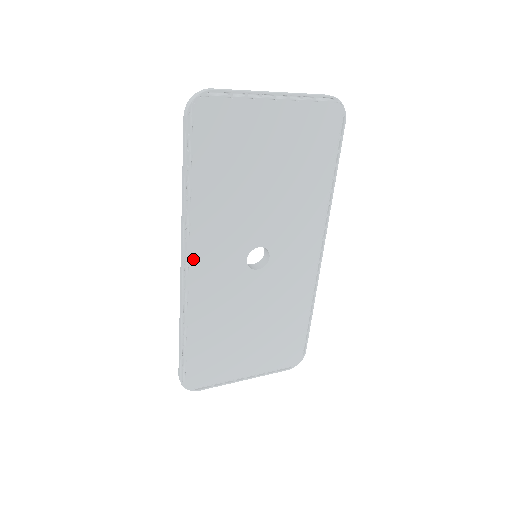
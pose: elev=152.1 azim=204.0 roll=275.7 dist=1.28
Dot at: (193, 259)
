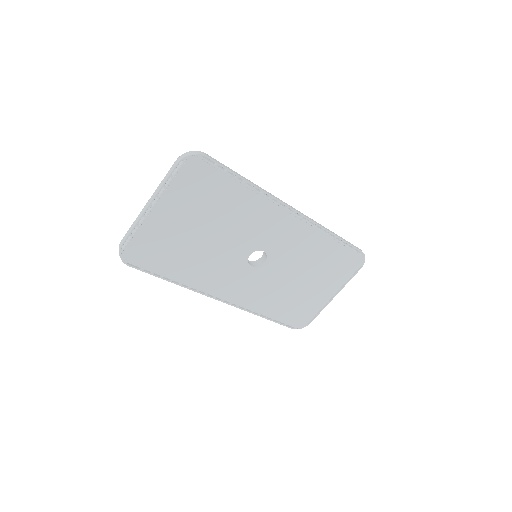
Dot at: (222, 295)
